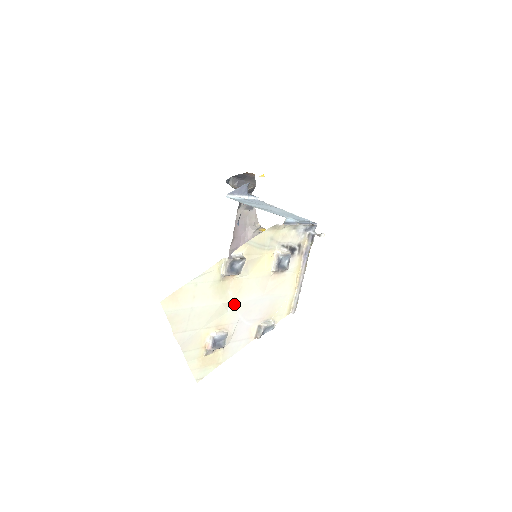
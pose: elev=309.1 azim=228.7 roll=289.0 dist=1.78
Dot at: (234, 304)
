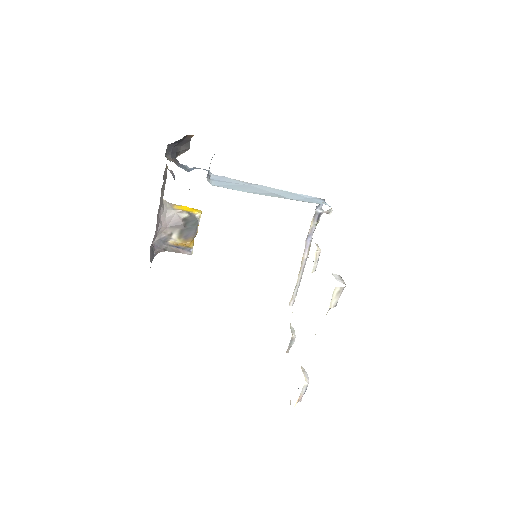
Dot at: occluded
